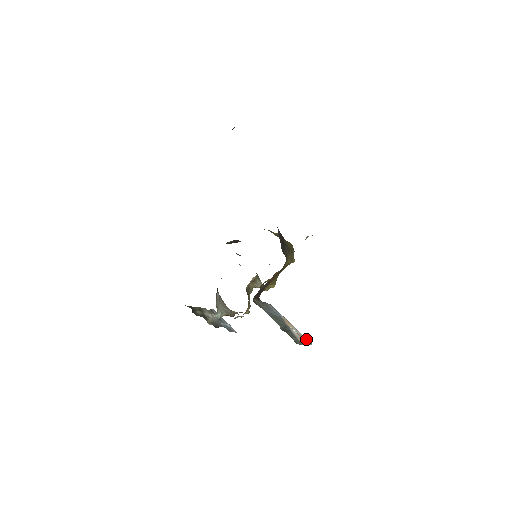
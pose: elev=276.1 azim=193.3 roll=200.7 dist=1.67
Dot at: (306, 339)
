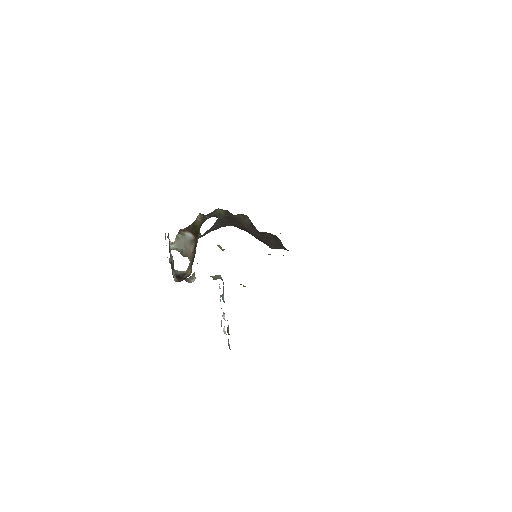
Dot at: occluded
